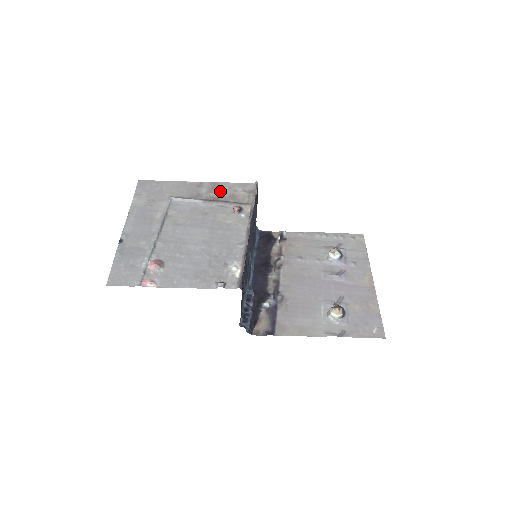
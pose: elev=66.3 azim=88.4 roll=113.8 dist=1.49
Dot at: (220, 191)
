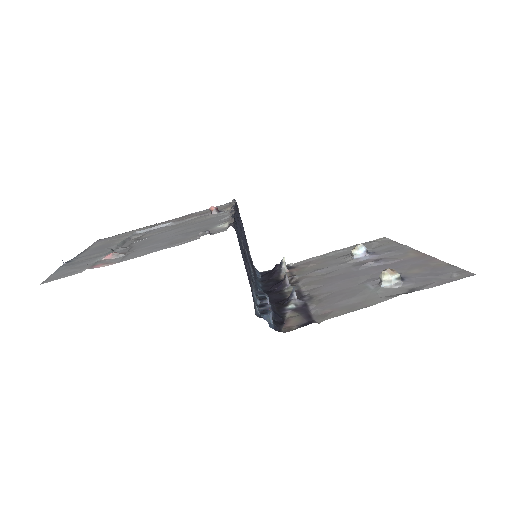
Dot at: (193, 215)
